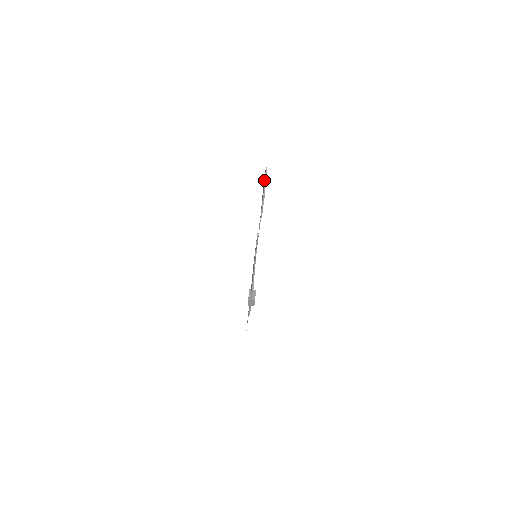
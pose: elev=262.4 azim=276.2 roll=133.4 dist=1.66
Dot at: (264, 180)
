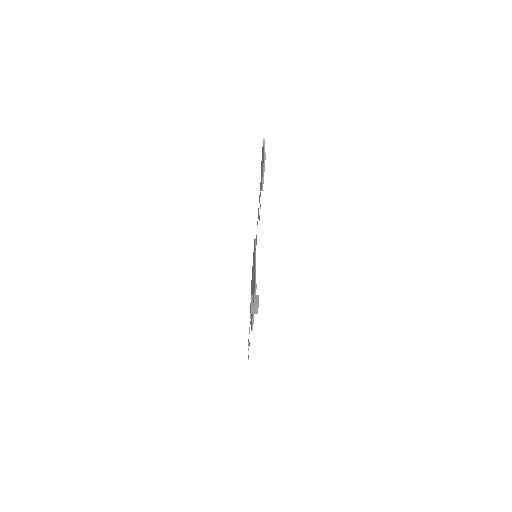
Dot at: occluded
